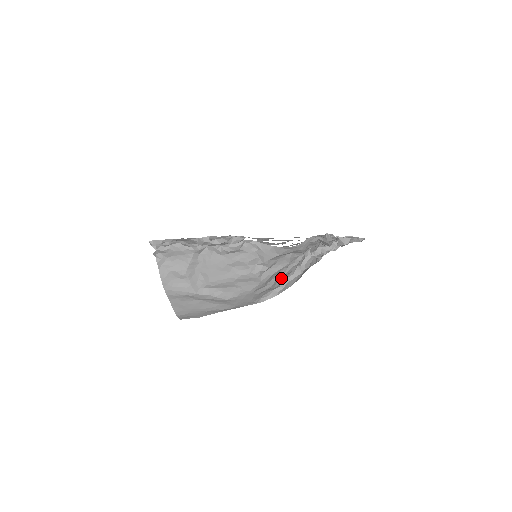
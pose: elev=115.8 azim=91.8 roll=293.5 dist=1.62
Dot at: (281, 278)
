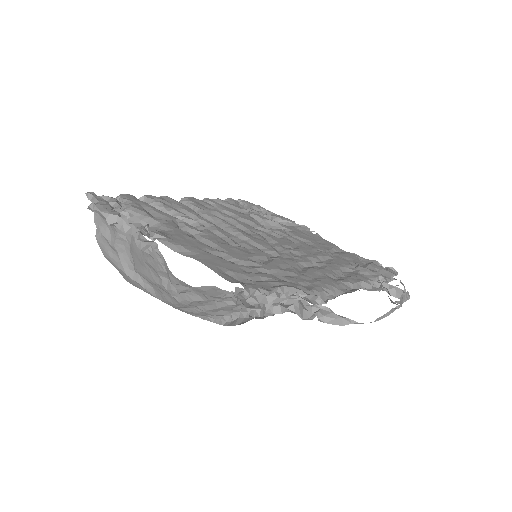
Dot at: occluded
